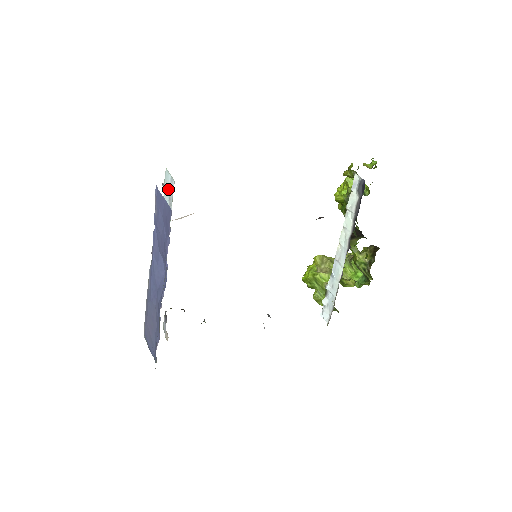
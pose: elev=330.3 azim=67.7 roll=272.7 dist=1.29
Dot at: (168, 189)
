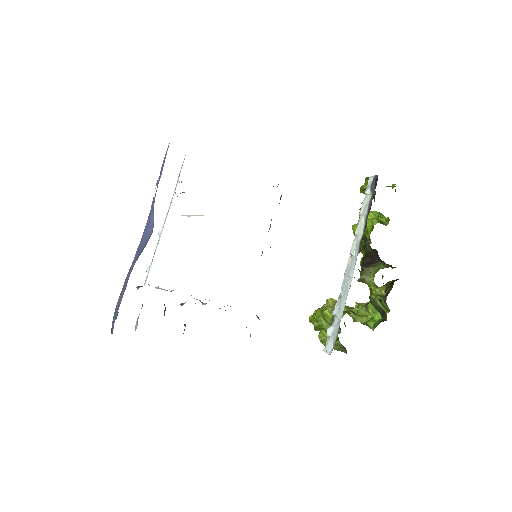
Dot at: (180, 171)
